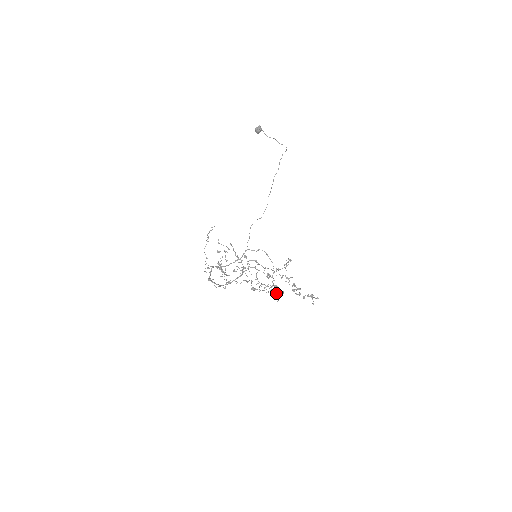
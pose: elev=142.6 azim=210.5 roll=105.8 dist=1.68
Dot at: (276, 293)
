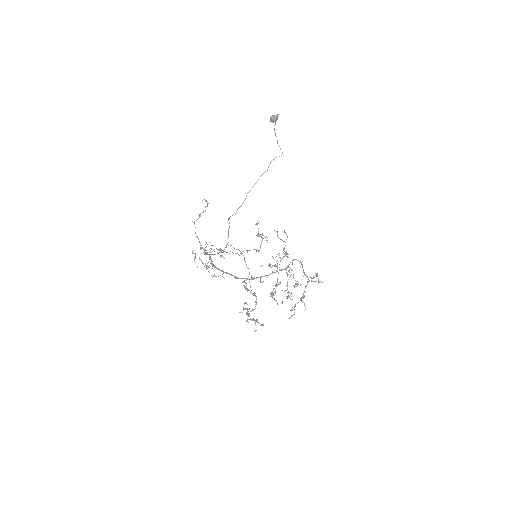
Dot at: occluded
